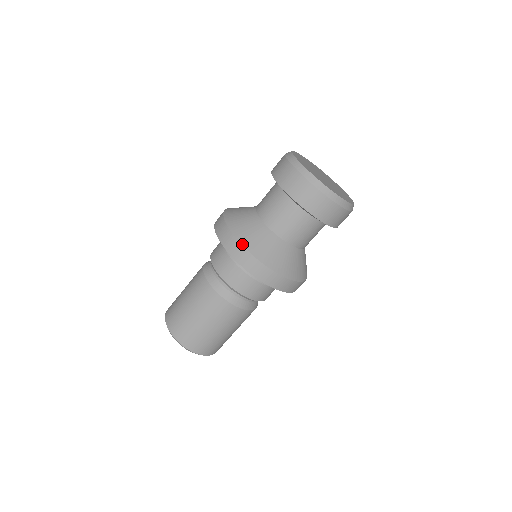
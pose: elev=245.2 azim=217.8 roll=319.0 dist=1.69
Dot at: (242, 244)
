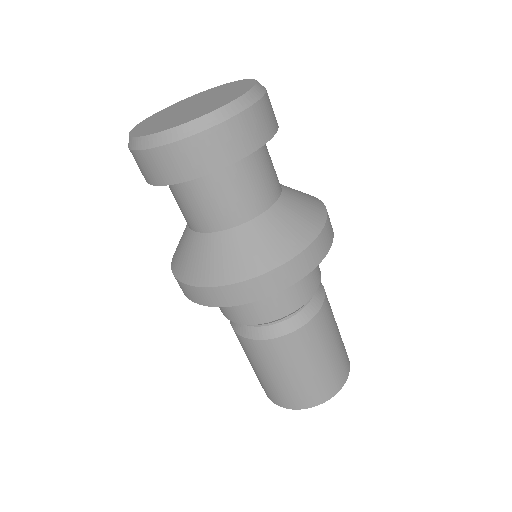
Dot at: (214, 286)
